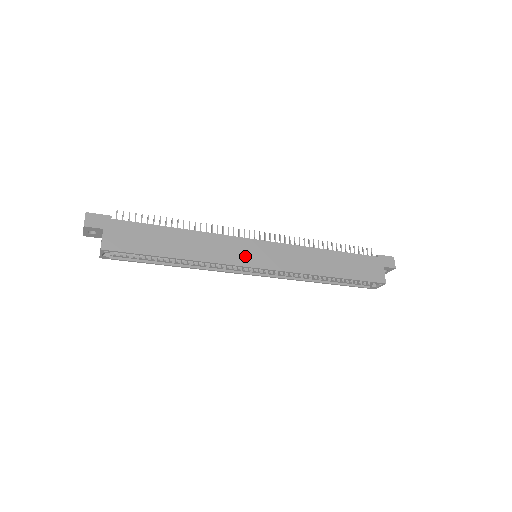
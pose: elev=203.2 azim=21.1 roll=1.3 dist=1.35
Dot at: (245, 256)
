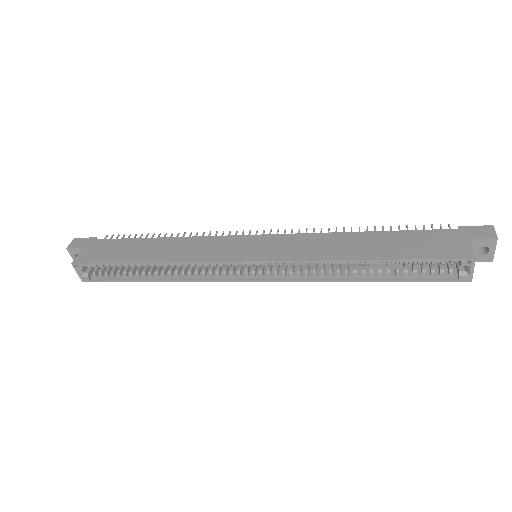
Dot at: (232, 252)
